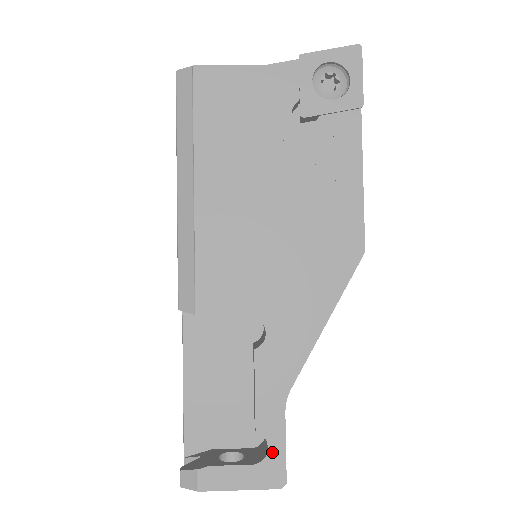
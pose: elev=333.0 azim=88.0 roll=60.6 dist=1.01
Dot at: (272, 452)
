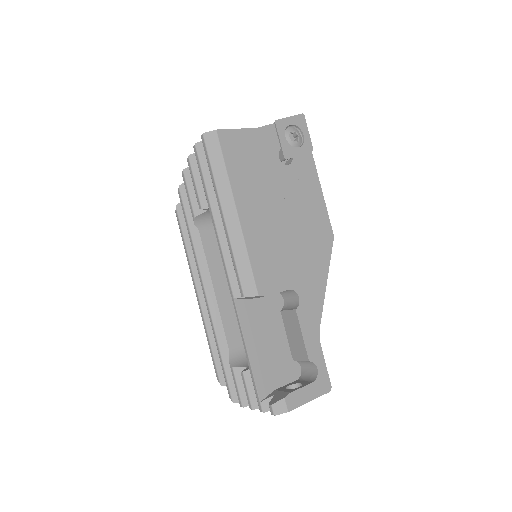
Dot at: (320, 371)
